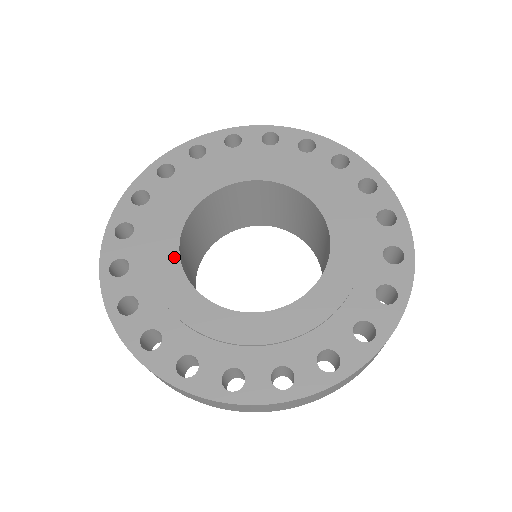
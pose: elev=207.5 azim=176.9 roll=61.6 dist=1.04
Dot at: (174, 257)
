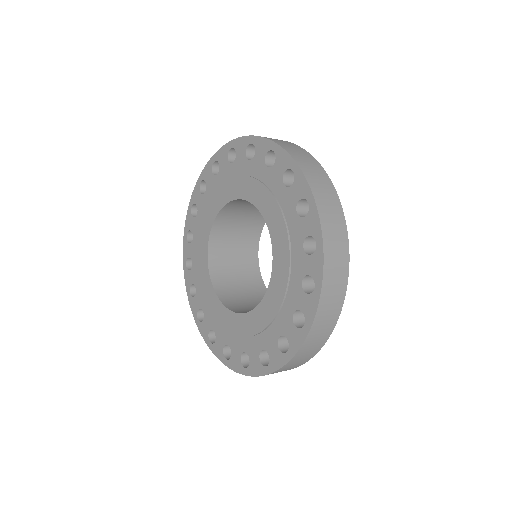
Dot at: (221, 306)
